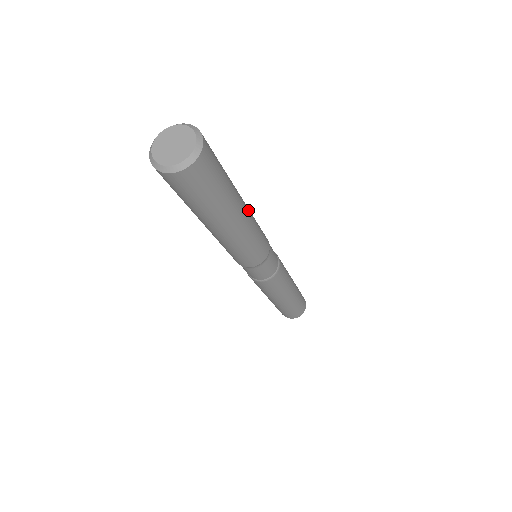
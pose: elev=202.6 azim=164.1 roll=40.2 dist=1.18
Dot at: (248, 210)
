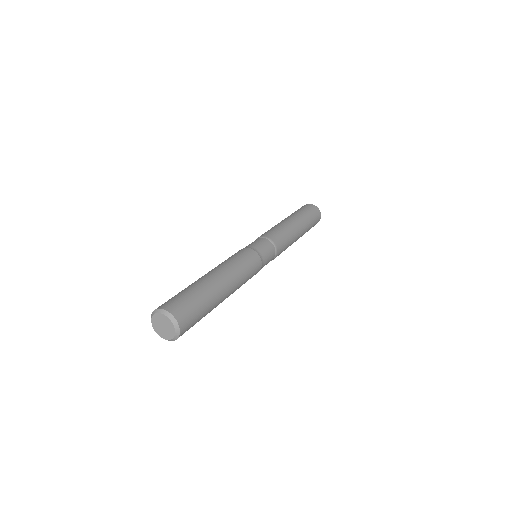
Dot at: (230, 279)
